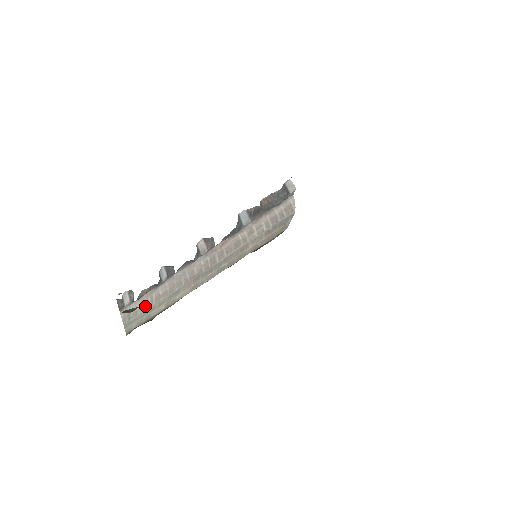
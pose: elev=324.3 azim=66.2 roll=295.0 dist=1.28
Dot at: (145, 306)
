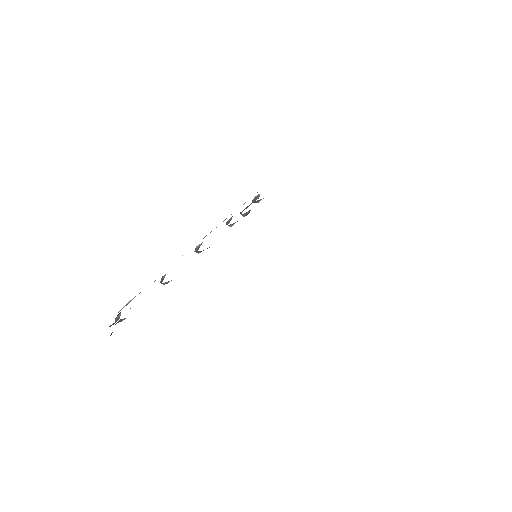
Dot at: occluded
